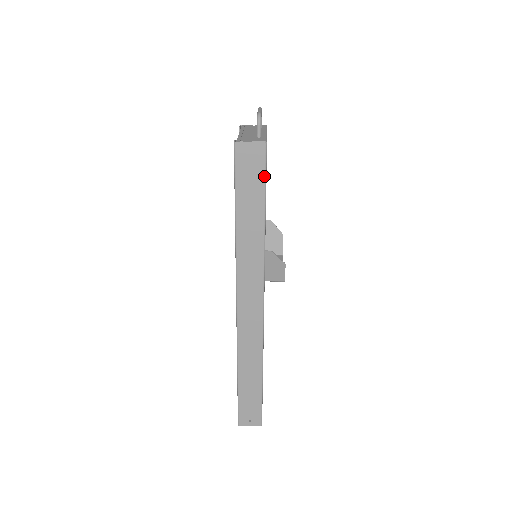
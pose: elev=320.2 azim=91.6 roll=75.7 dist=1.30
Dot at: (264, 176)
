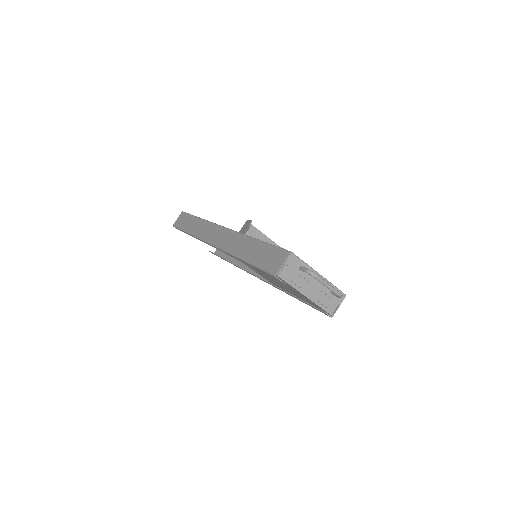
Dot at: occluded
